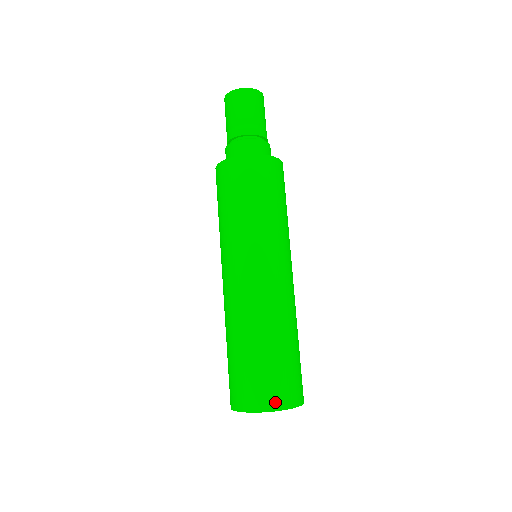
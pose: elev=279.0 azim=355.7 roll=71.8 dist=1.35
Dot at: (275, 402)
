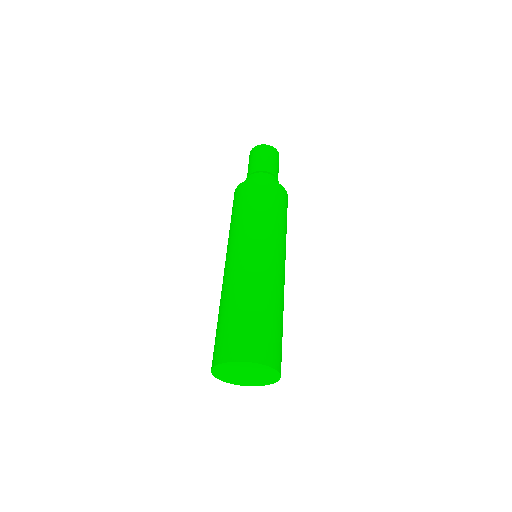
Dot at: (223, 355)
